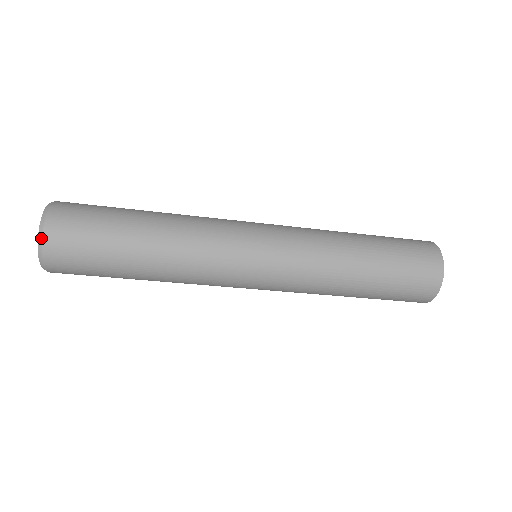
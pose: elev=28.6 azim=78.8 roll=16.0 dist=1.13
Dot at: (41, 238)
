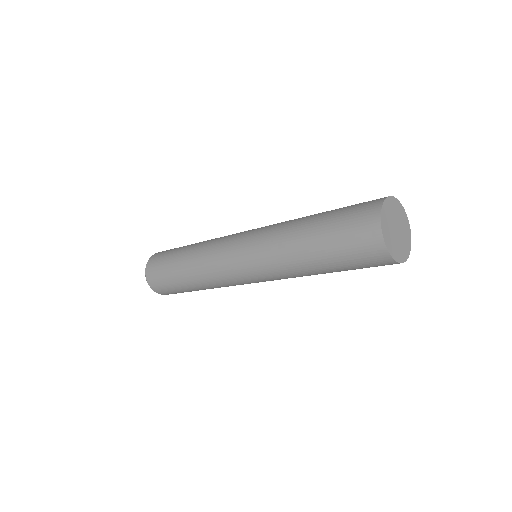
Dot at: (145, 273)
